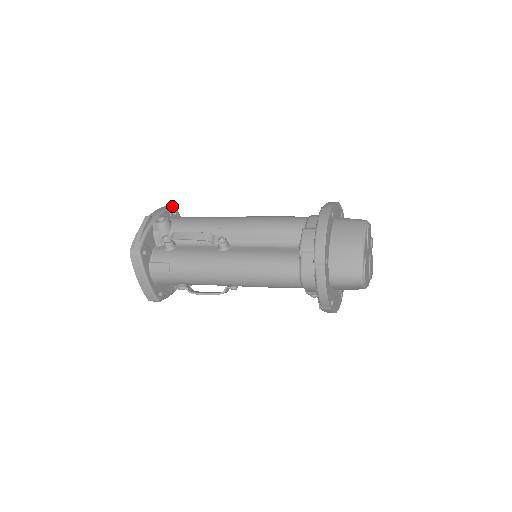
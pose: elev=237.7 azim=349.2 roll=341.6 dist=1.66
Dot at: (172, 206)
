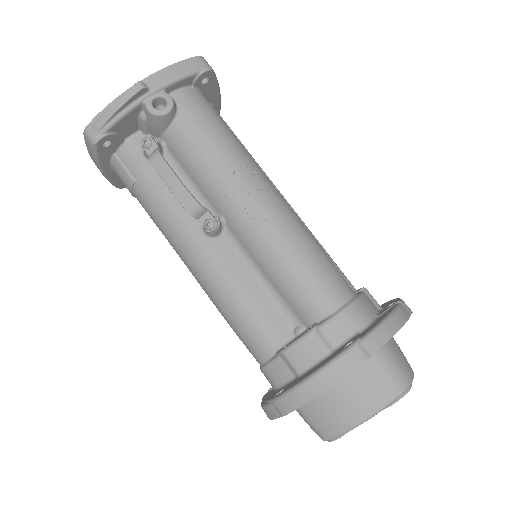
Dot at: (205, 69)
